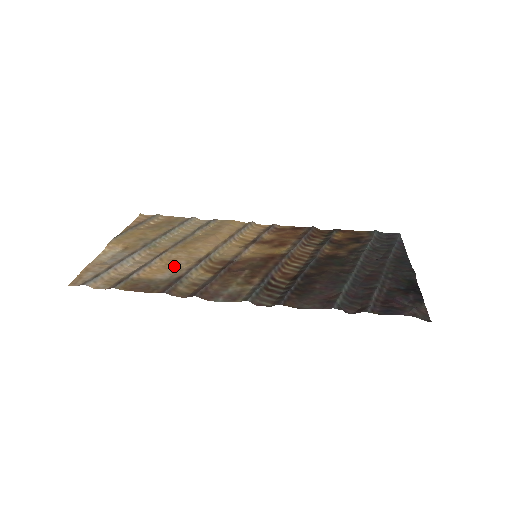
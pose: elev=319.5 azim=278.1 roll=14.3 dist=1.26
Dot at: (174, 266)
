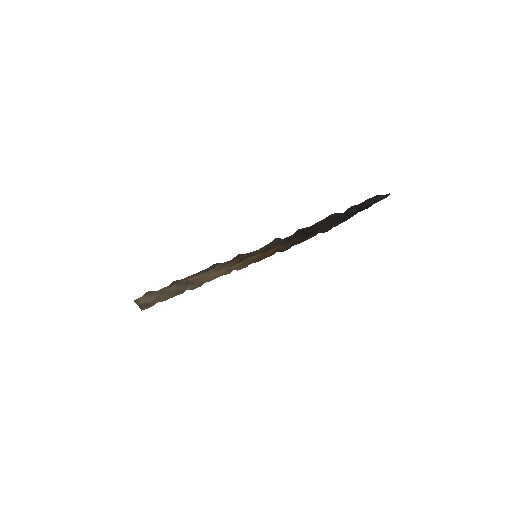
Dot at: occluded
